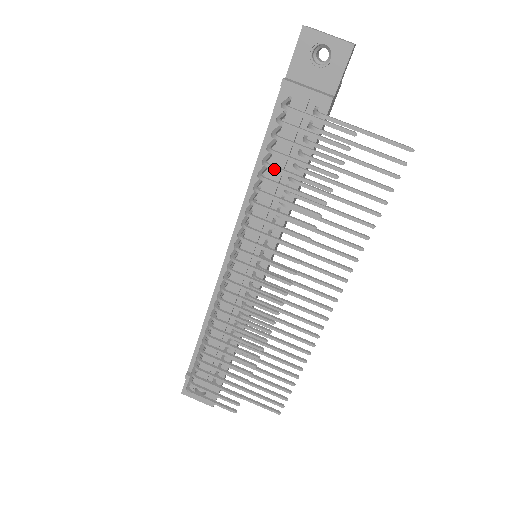
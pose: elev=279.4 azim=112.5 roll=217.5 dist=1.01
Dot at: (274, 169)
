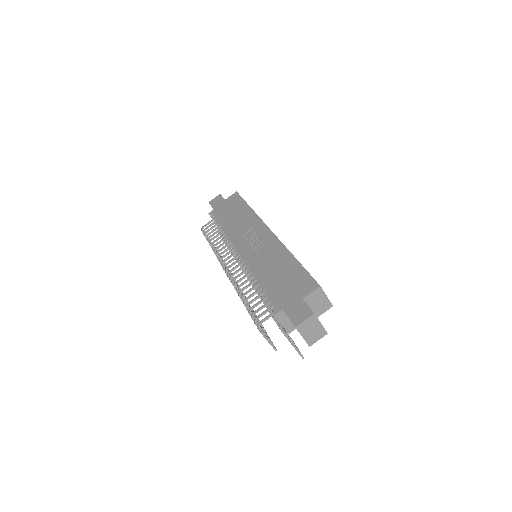
Dot at: occluded
